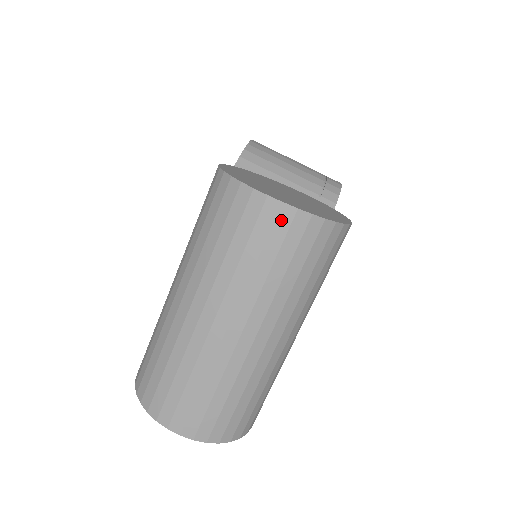
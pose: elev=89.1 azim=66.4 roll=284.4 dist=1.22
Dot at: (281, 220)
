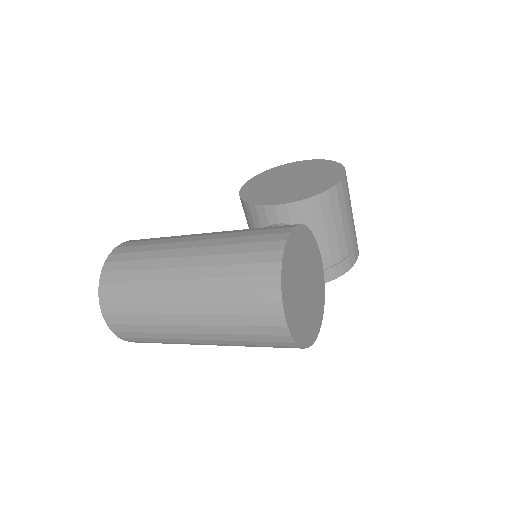
Dot at: (276, 329)
